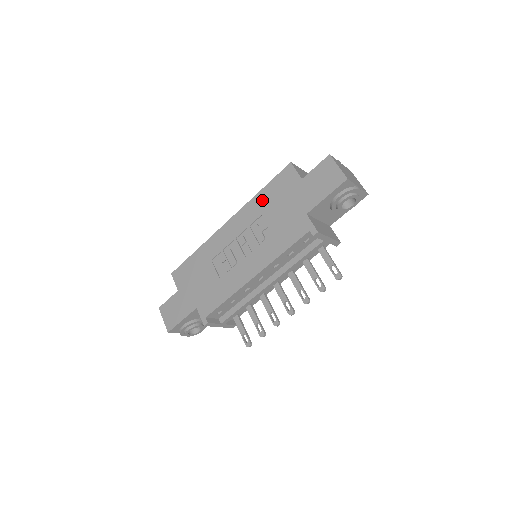
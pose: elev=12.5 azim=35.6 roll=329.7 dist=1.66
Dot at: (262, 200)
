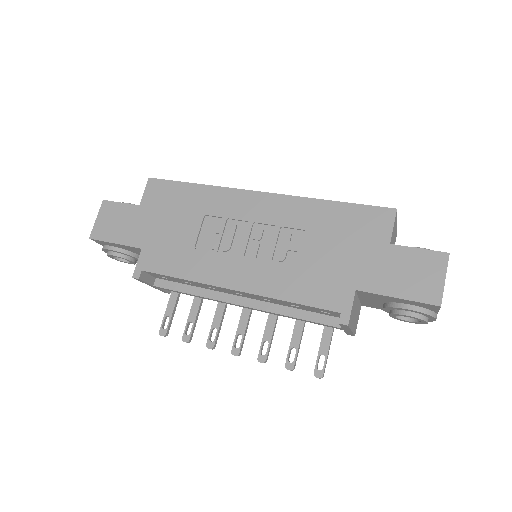
Dot at: (323, 214)
